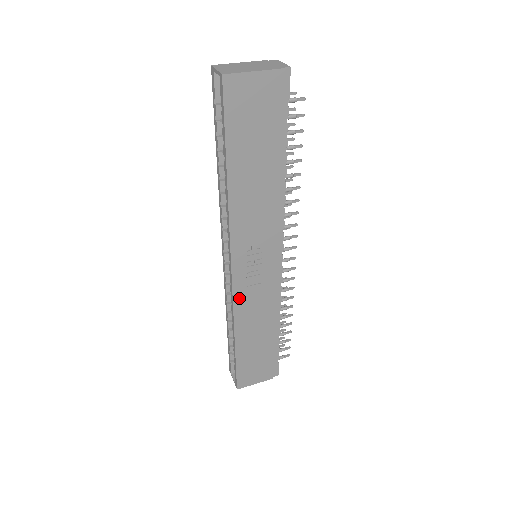
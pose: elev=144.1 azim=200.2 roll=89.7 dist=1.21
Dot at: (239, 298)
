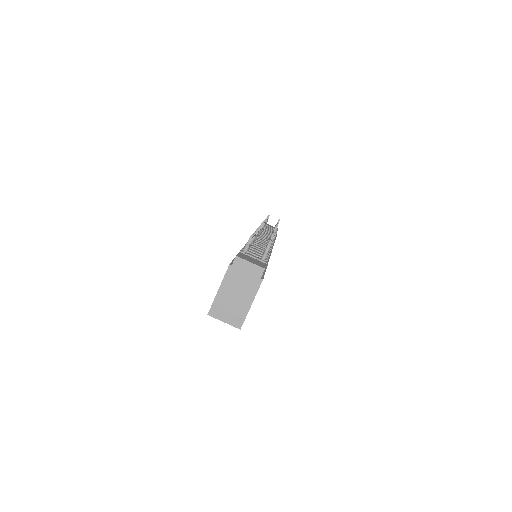
Dot at: occluded
